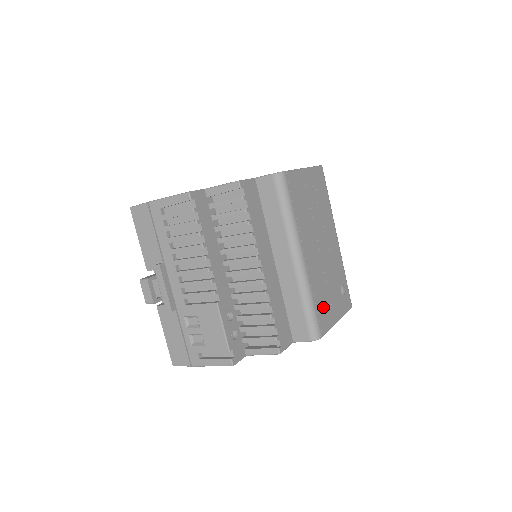
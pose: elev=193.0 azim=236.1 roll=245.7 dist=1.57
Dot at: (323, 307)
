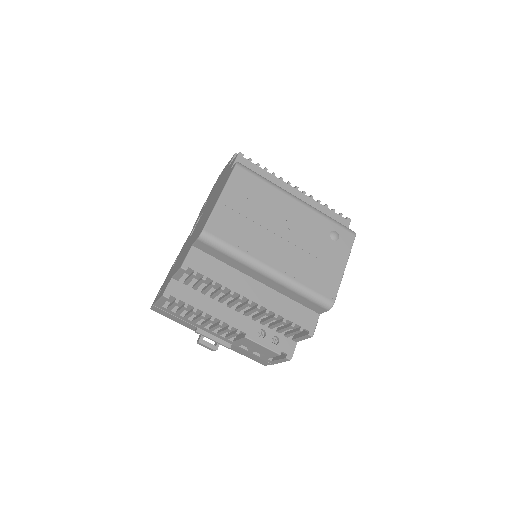
Dot at: (320, 278)
